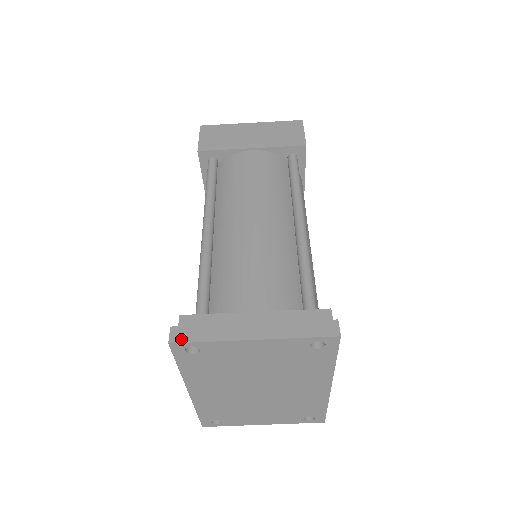
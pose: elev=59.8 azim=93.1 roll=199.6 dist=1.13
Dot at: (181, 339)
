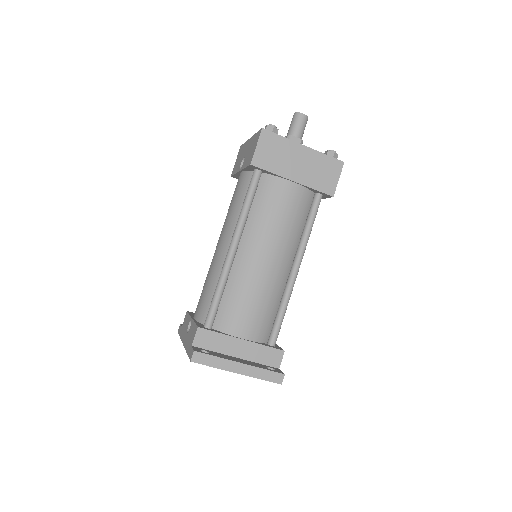
Dot at: (198, 361)
